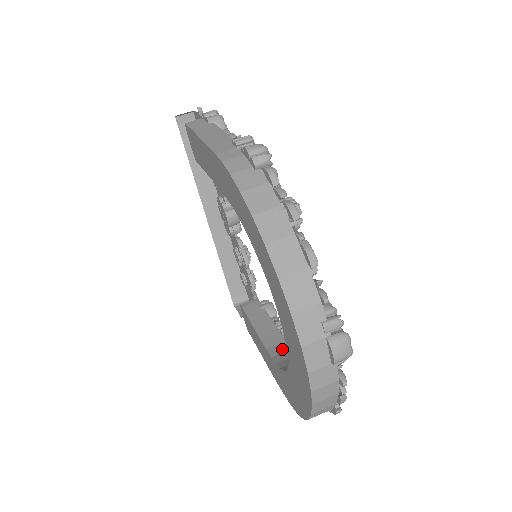
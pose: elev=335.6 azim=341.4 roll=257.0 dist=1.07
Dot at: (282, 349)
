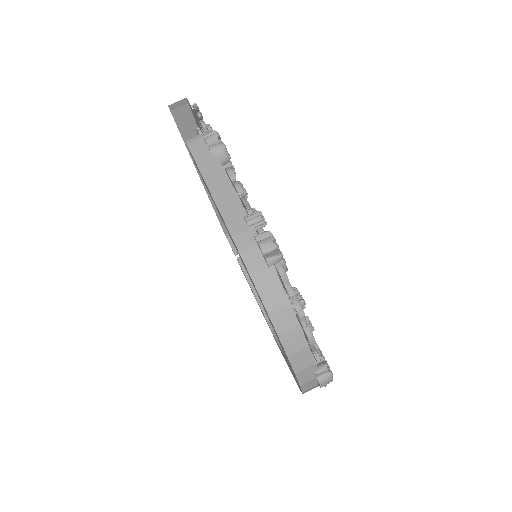
Dot at: occluded
